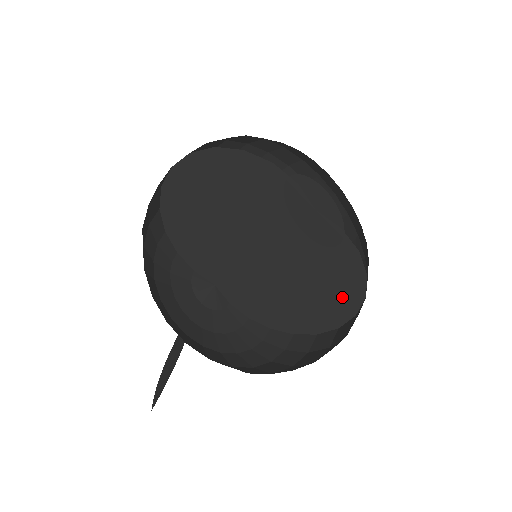
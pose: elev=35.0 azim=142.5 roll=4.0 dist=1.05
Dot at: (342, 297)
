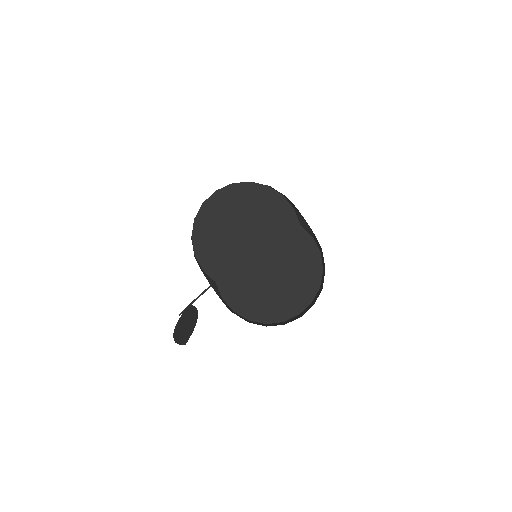
Dot at: (306, 288)
